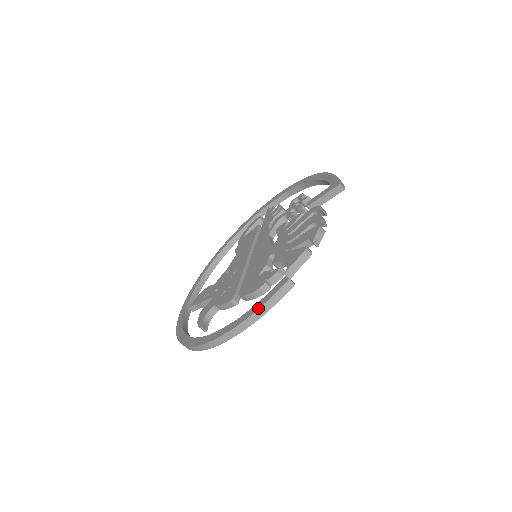
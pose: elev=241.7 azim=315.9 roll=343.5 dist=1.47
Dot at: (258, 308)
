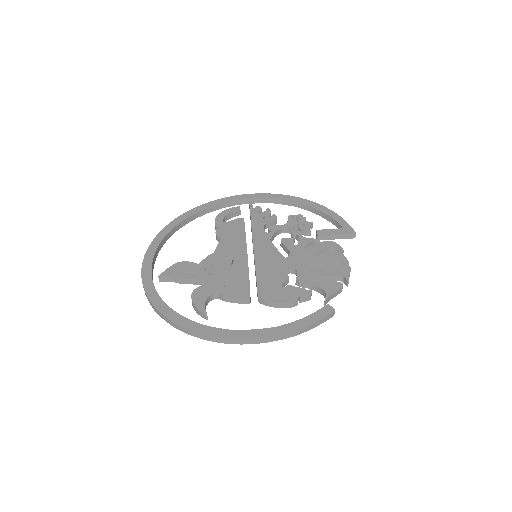
Dot at: (305, 326)
